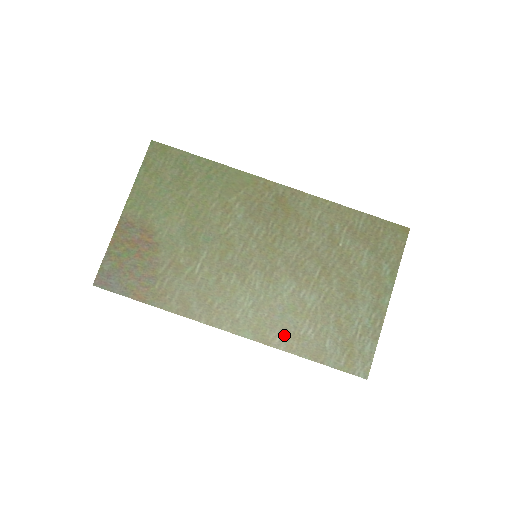
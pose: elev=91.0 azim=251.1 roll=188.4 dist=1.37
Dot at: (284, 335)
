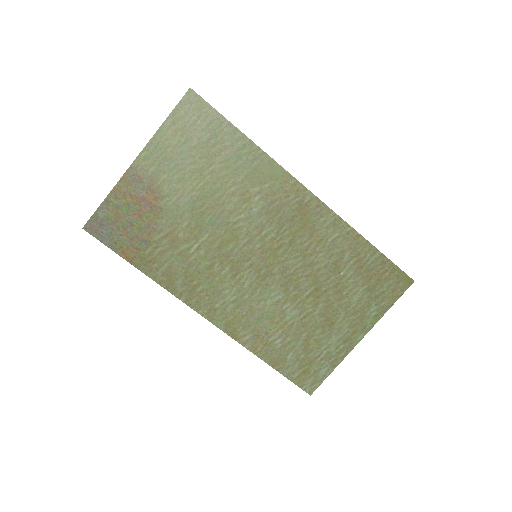
Dot at: (253, 336)
